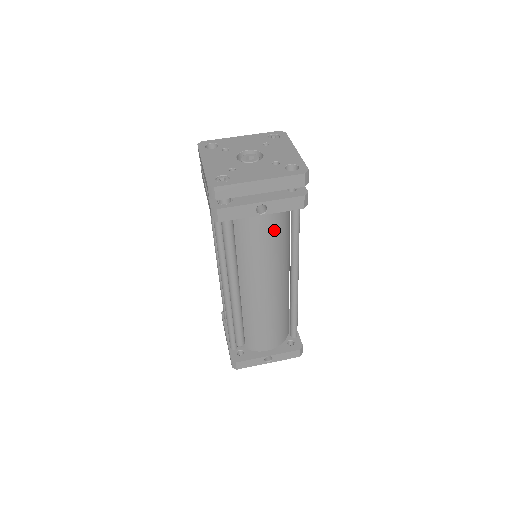
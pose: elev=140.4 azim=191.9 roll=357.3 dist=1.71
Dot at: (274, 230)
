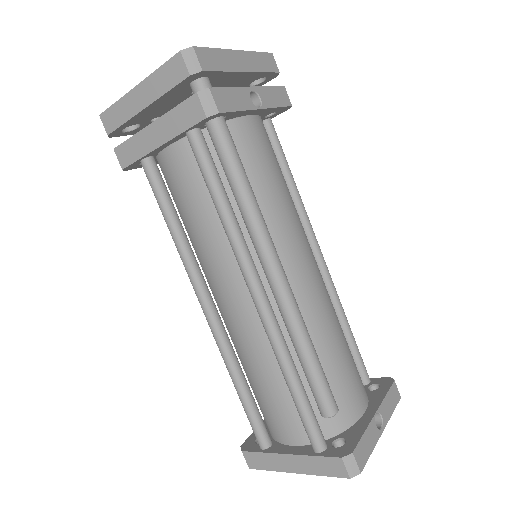
Dot at: (274, 156)
